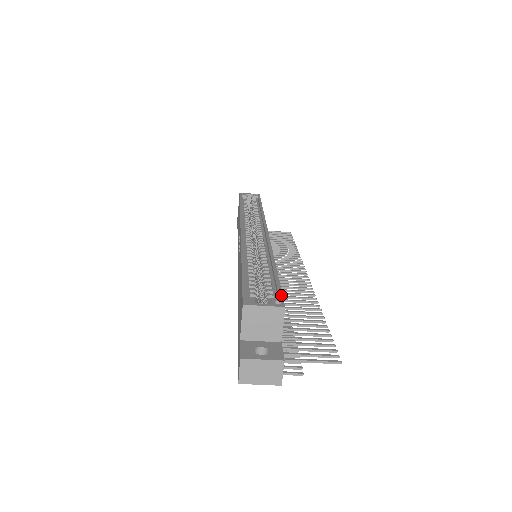
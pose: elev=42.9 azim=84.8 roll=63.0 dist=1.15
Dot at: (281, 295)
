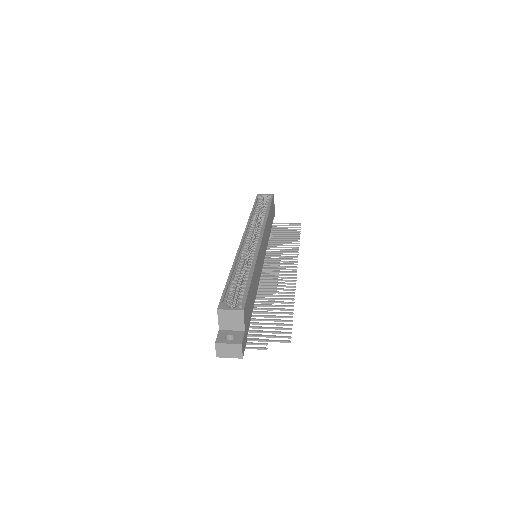
Dot at: (245, 300)
